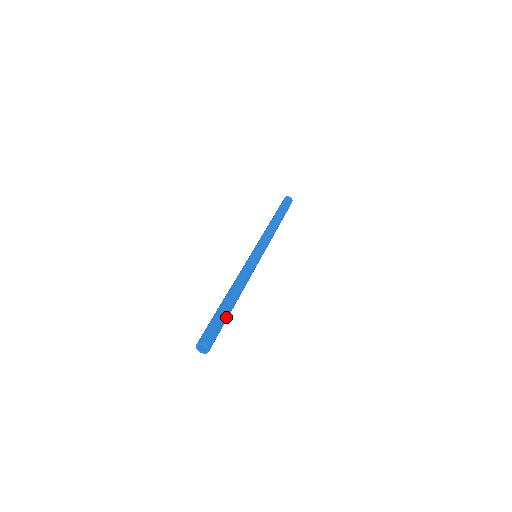
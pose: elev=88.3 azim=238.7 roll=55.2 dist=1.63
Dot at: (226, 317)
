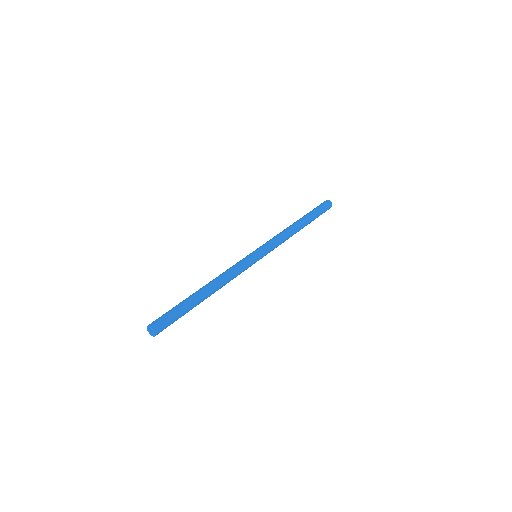
Dot at: (187, 312)
